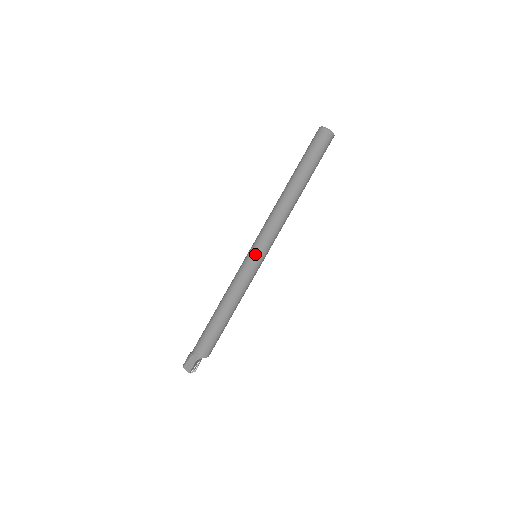
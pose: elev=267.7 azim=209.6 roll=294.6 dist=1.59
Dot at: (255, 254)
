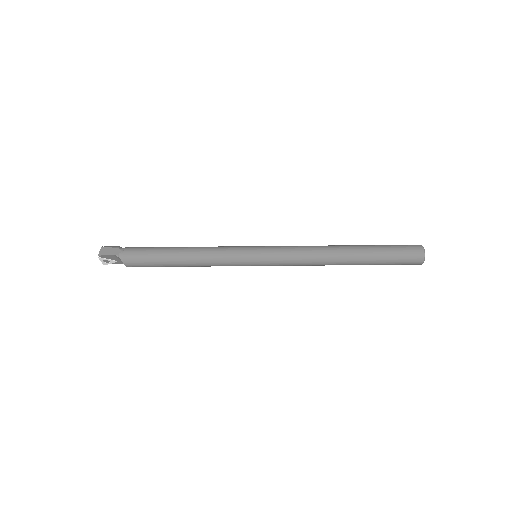
Dot at: (258, 252)
